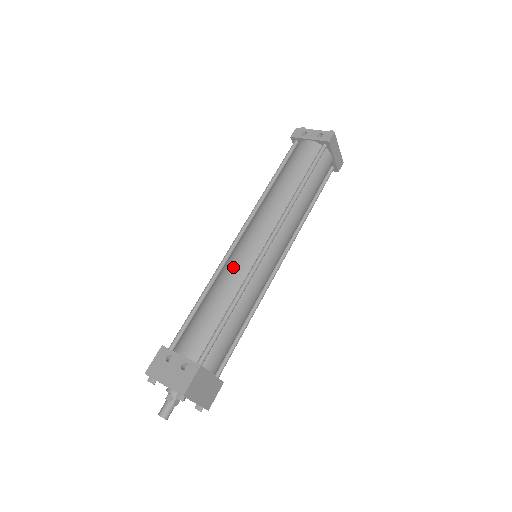
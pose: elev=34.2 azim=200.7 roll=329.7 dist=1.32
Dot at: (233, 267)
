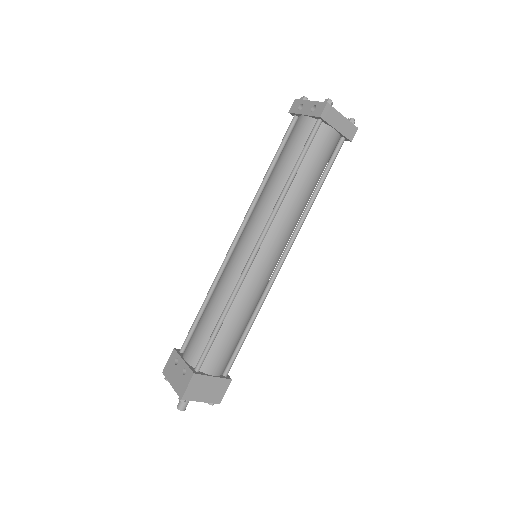
Dot at: (226, 274)
